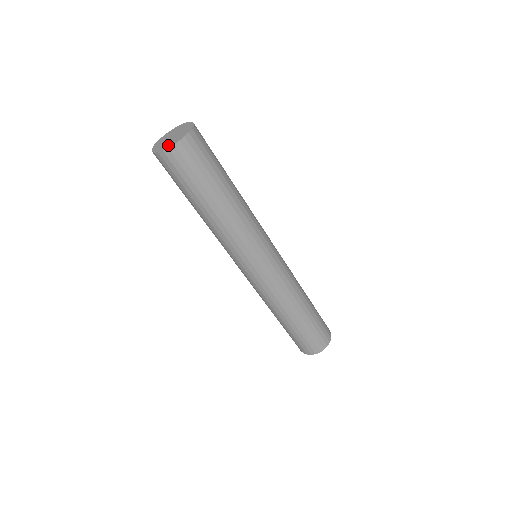
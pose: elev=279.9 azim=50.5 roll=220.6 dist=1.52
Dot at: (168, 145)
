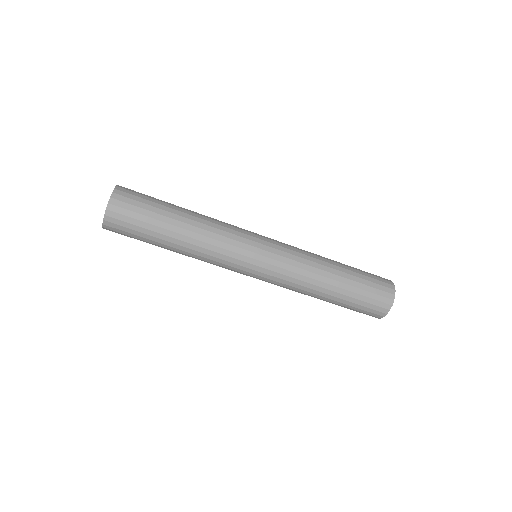
Dot at: (105, 213)
